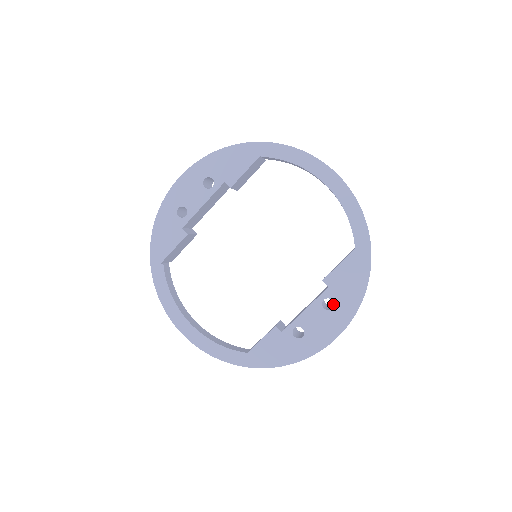
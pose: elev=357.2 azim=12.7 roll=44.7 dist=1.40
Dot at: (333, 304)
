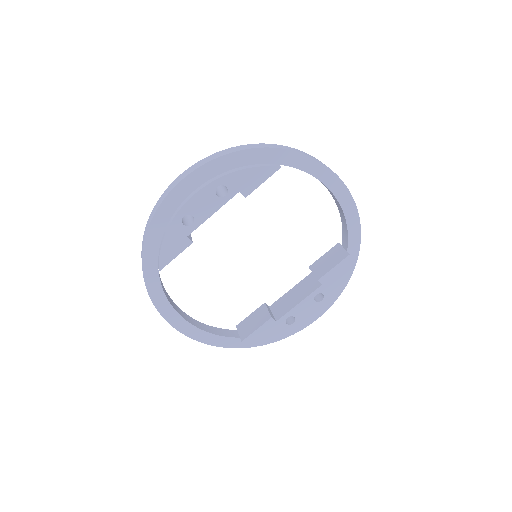
Dot at: occluded
